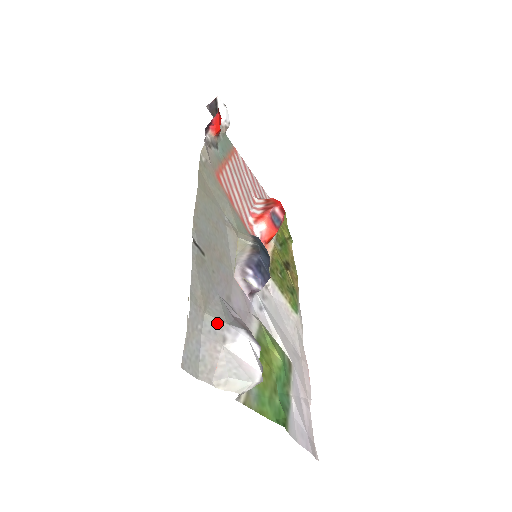
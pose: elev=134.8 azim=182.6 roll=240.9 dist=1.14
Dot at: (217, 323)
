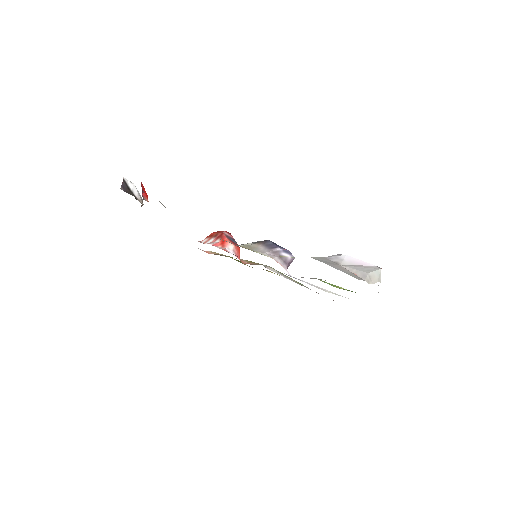
Dot at: (321, 258)
